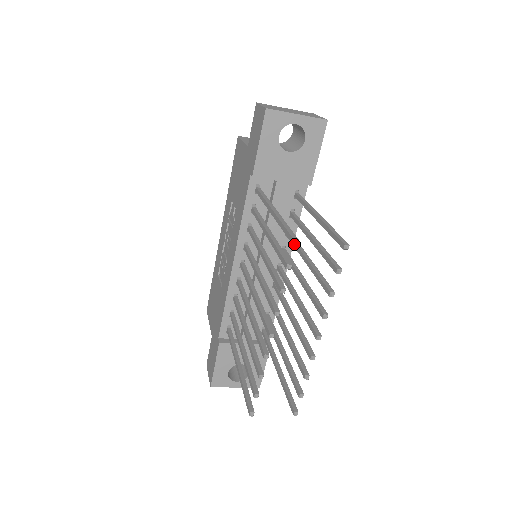
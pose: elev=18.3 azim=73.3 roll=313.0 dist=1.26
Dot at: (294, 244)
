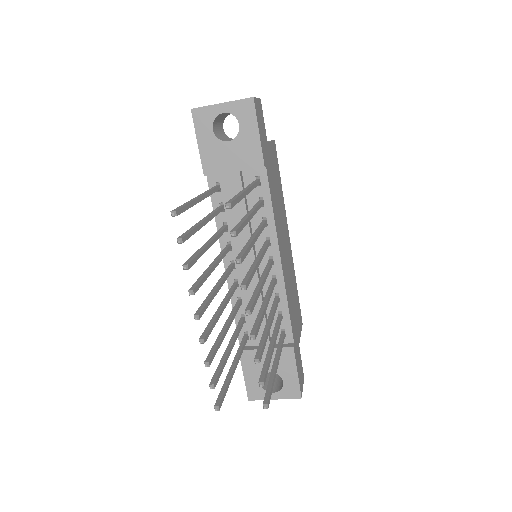
Dot at: occluded
